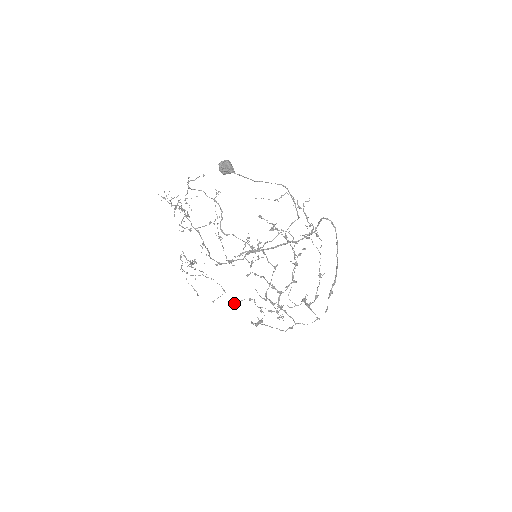
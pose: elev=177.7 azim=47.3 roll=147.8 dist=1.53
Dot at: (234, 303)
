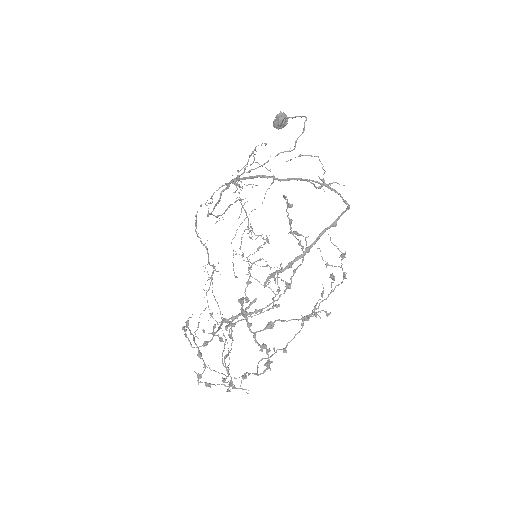
Dot at: (203, 329)
